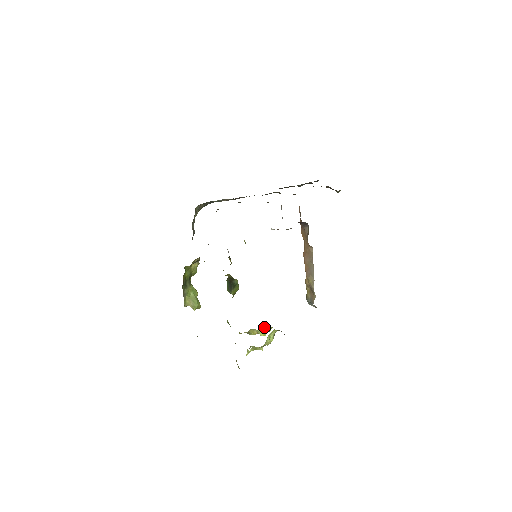
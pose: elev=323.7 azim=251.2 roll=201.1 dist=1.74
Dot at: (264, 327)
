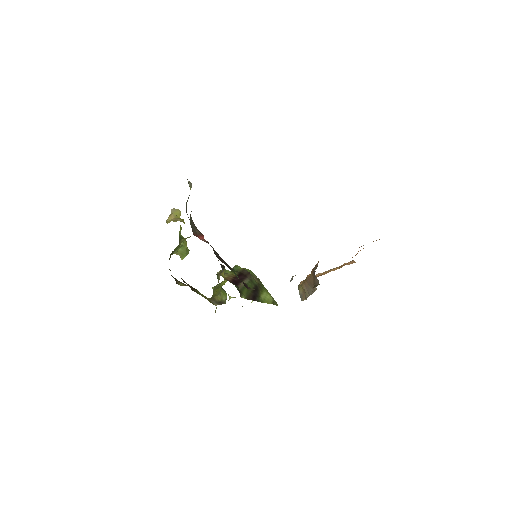
Dot at: occluded
